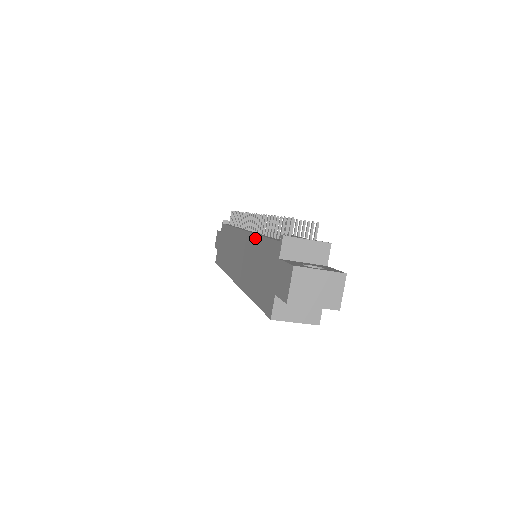
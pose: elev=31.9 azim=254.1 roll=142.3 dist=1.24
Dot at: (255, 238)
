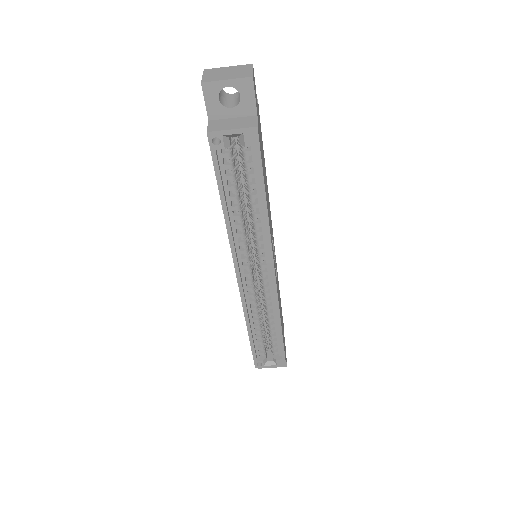
Dot at: occluded
